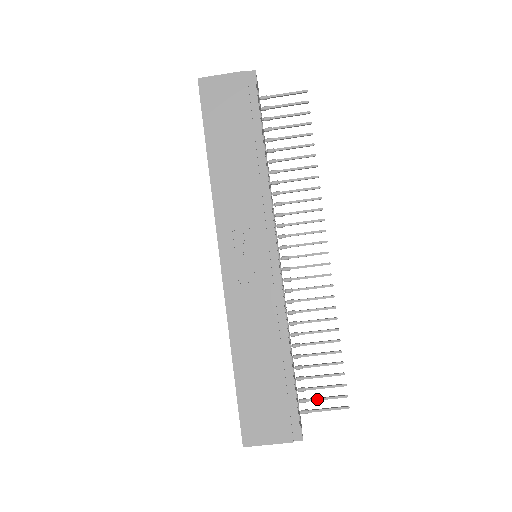
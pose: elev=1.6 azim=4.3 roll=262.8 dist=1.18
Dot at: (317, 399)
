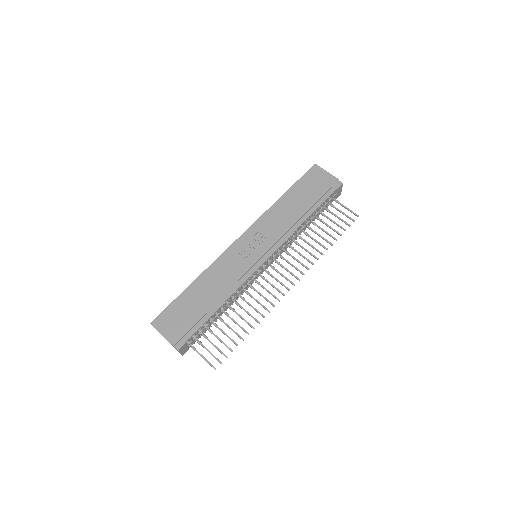
Dot at: (206, 348)
